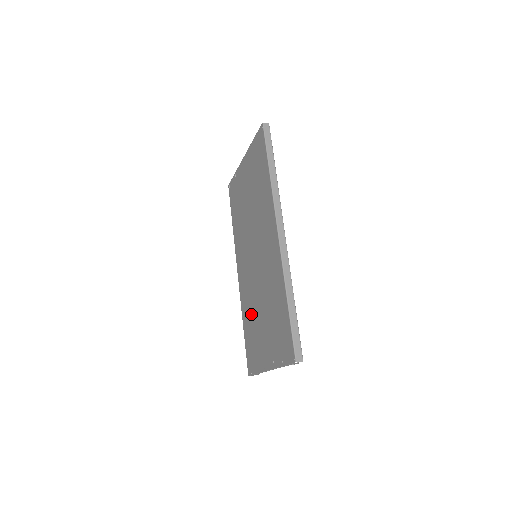
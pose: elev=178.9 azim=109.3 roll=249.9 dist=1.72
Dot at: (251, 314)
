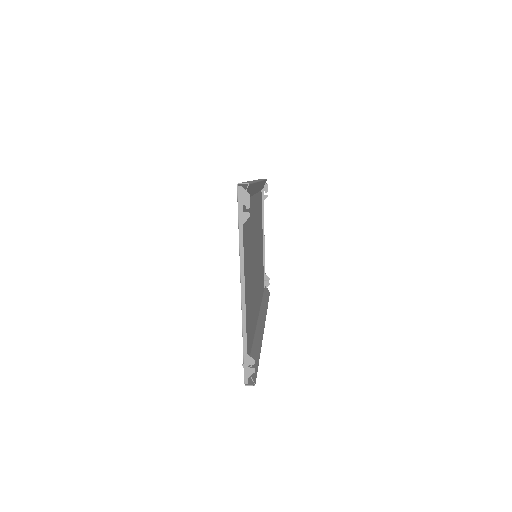
Dot at: occluded
